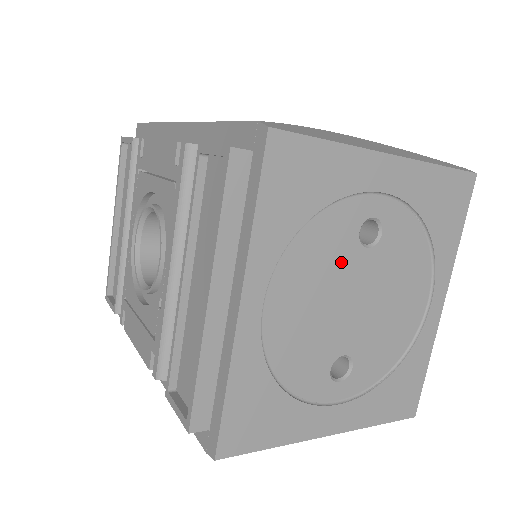
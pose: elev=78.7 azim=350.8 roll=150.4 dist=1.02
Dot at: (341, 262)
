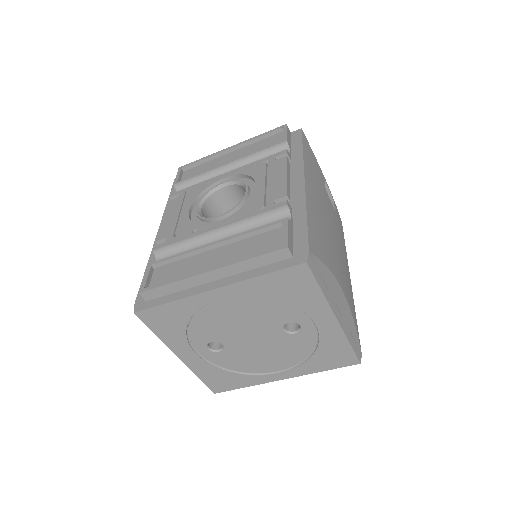
Dot at: (268, 322)
